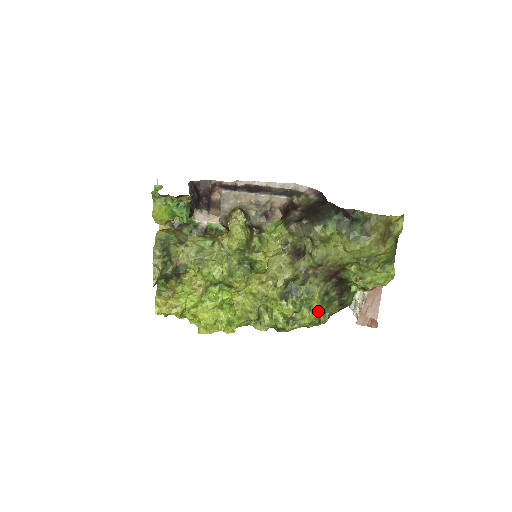
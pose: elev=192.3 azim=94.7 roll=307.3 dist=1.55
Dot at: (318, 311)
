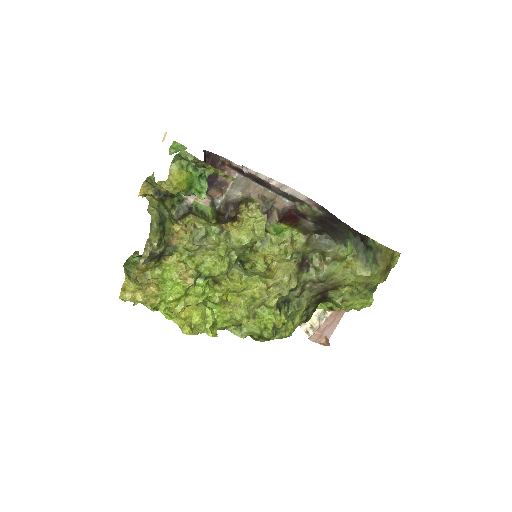
Dot at: (297, 325)
